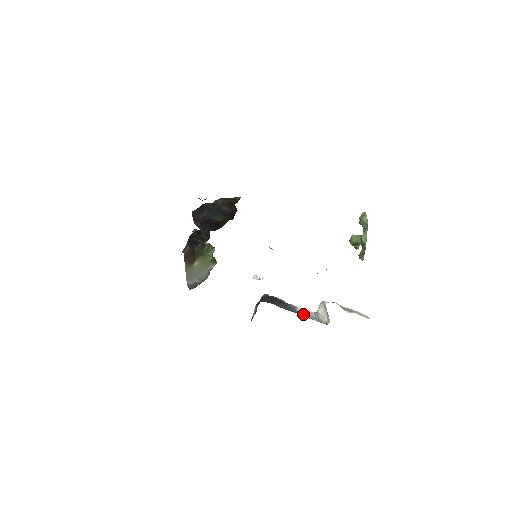
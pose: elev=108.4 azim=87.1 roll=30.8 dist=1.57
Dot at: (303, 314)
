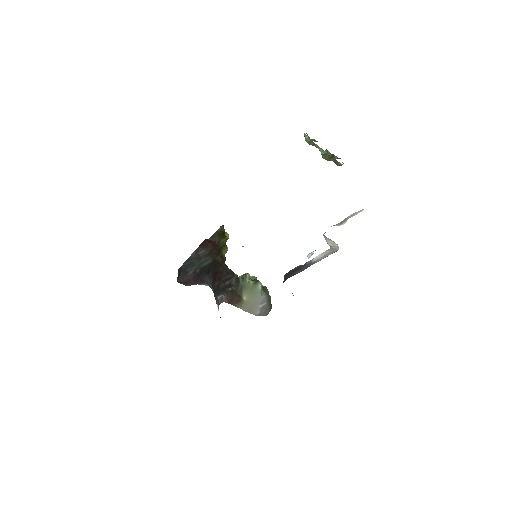
Dot at: (317, 261)
